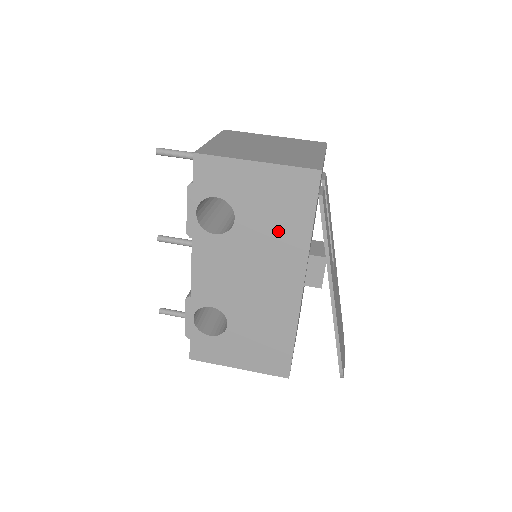
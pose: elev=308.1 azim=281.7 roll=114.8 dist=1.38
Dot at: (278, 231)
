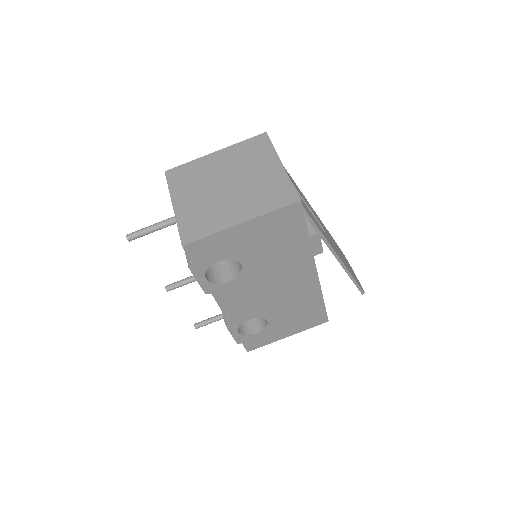
Dot at: (281, 253)
